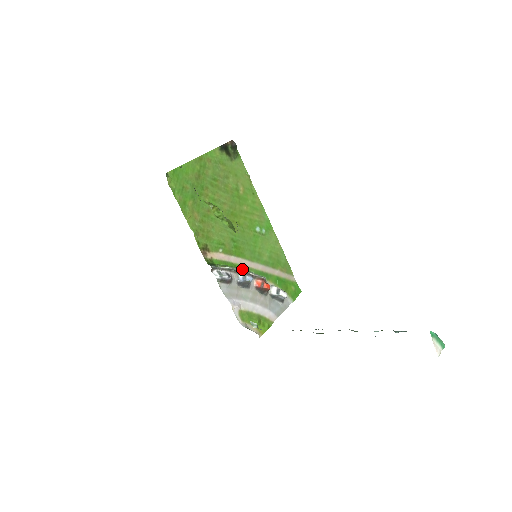
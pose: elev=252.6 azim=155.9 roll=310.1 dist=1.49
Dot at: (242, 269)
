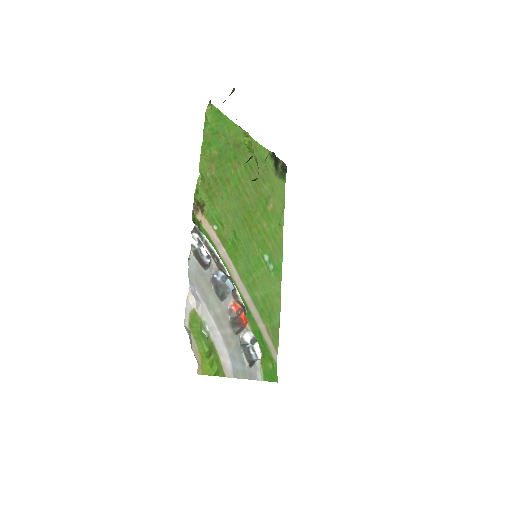
Dot at: (227, 271)
